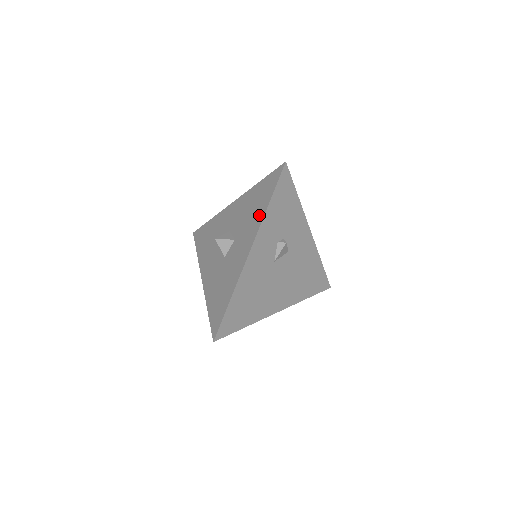
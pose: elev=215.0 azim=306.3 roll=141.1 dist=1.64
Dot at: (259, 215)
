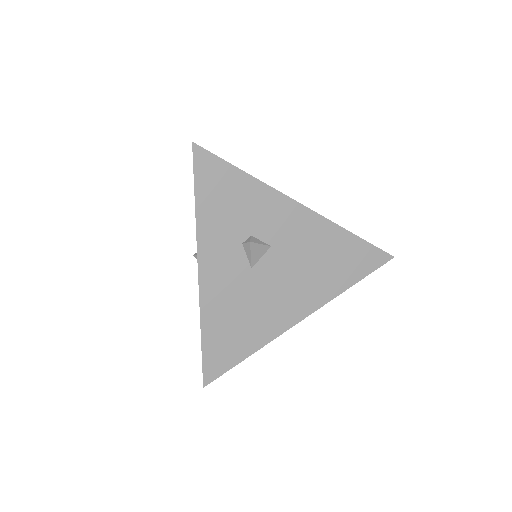
Dot at: occluded
